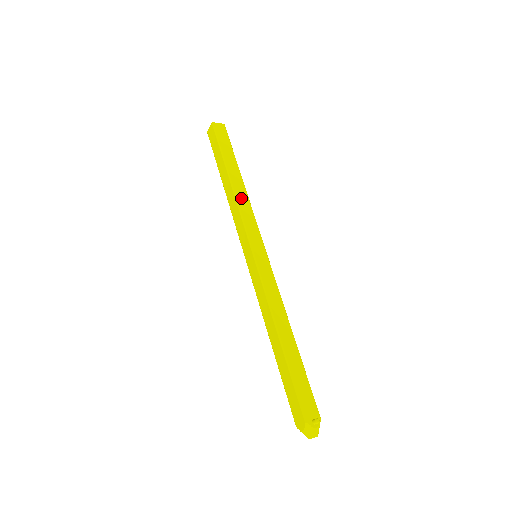
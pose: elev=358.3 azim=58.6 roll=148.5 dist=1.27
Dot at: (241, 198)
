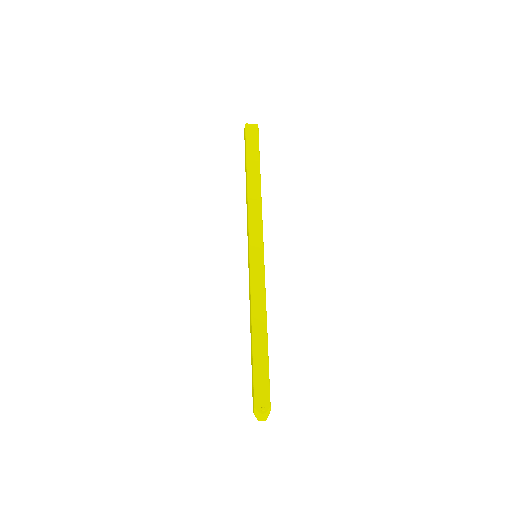
Dot at: (253, 201)
